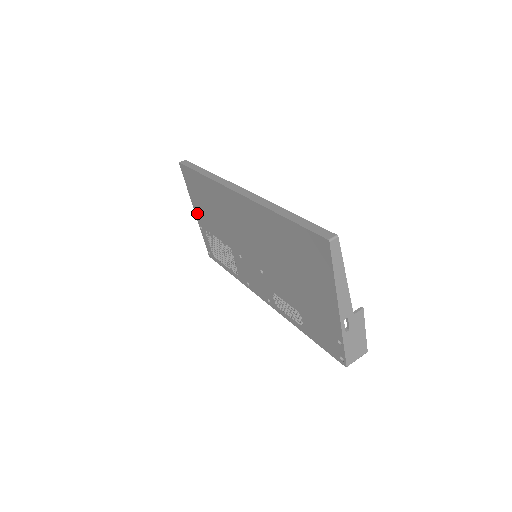
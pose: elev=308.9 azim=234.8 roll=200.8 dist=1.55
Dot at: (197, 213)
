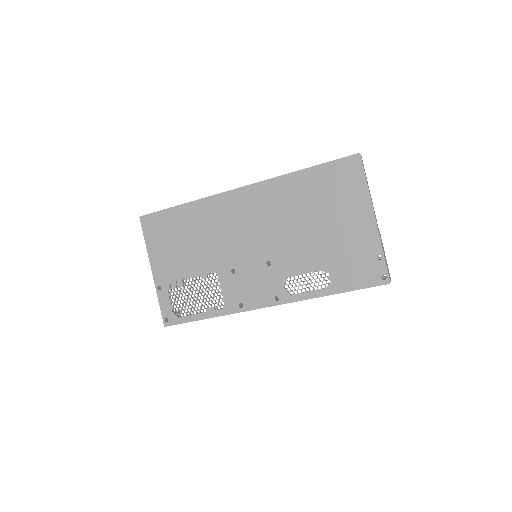
Dot at: (157, 269)
